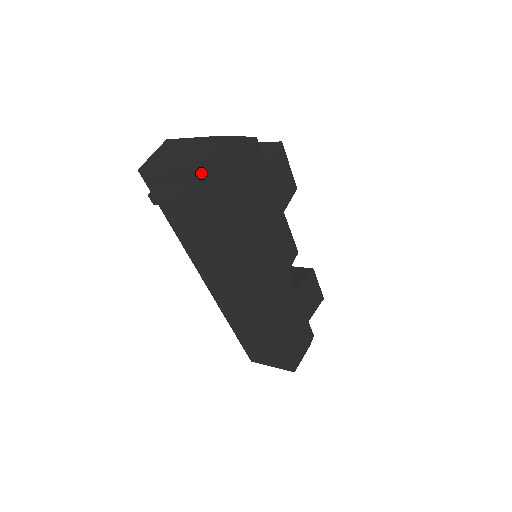
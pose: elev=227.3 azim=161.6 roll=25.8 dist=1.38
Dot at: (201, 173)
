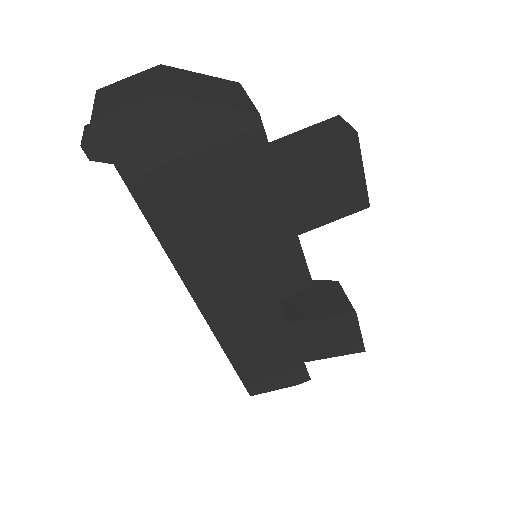
Dot at: (104, 132)
